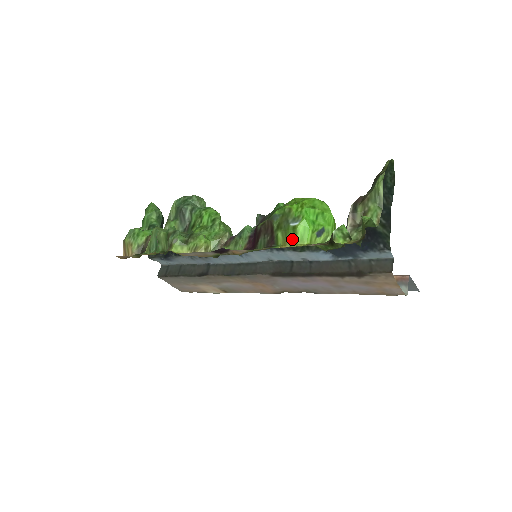
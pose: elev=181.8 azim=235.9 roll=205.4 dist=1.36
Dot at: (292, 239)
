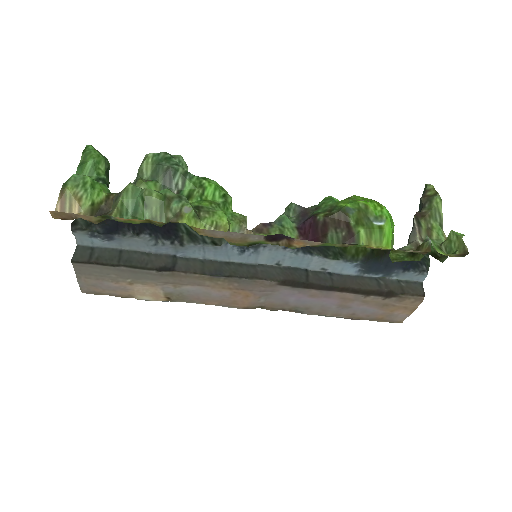
Dot at: (379, 240)
